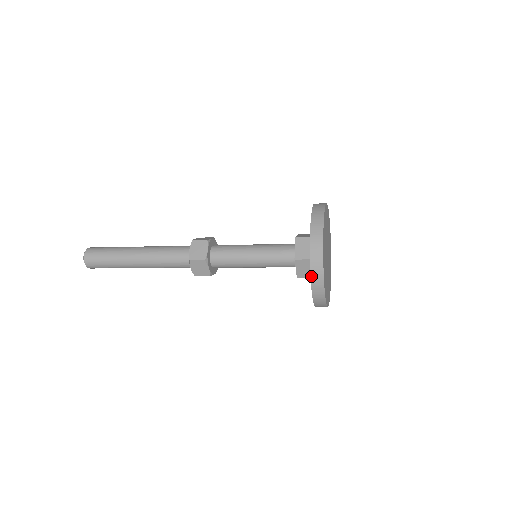
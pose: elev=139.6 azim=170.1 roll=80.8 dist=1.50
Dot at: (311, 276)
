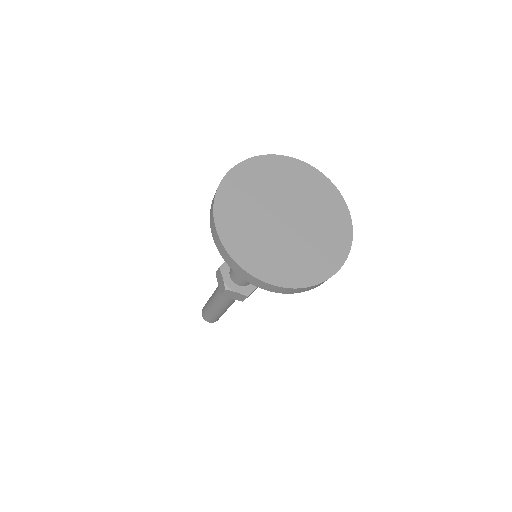
Dot at: (210, 213)
